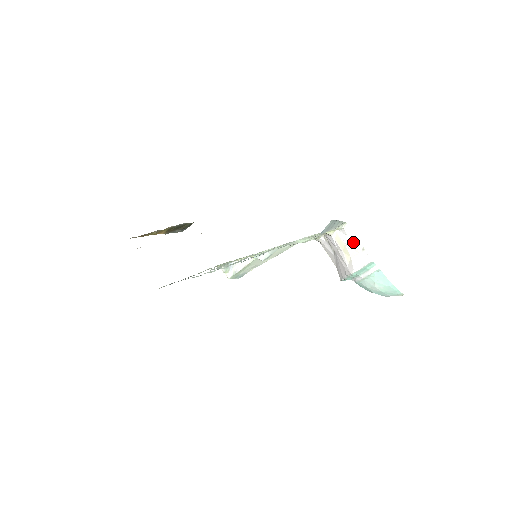
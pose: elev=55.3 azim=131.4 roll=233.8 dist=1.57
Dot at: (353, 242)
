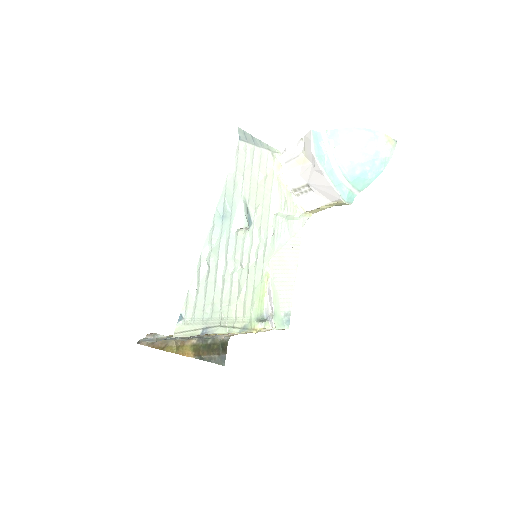
Dot at: (295, 150)
